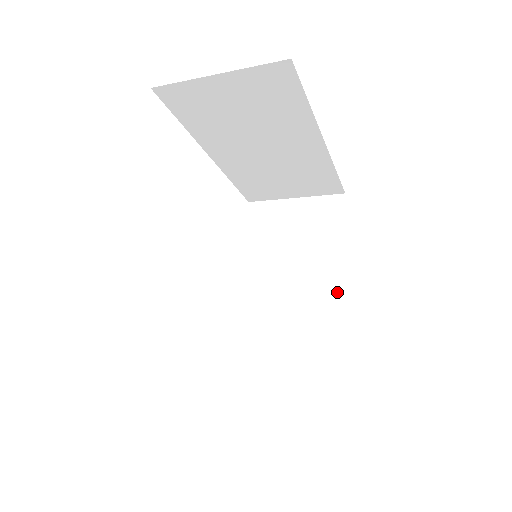
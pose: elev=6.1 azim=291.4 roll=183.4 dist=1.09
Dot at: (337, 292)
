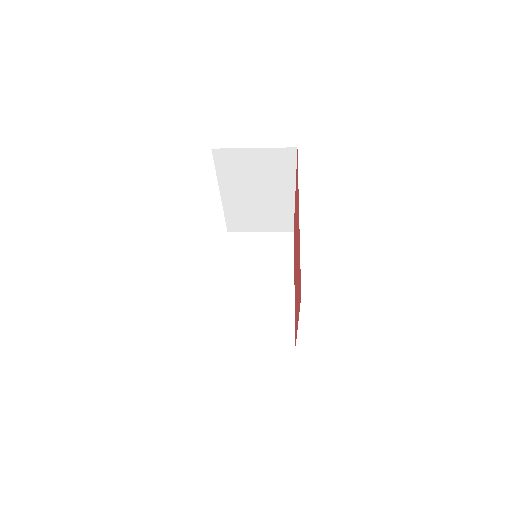
Dot at: (290, 291)
